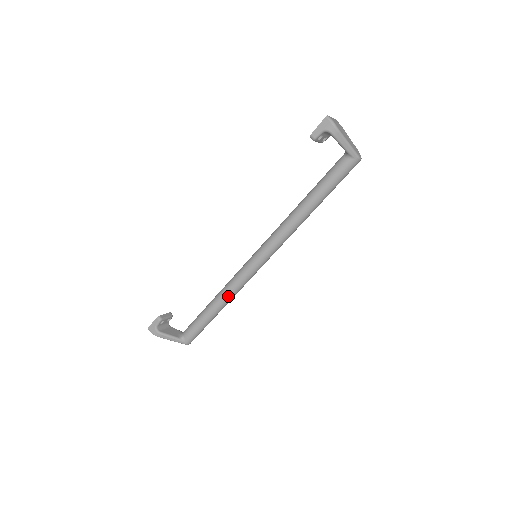
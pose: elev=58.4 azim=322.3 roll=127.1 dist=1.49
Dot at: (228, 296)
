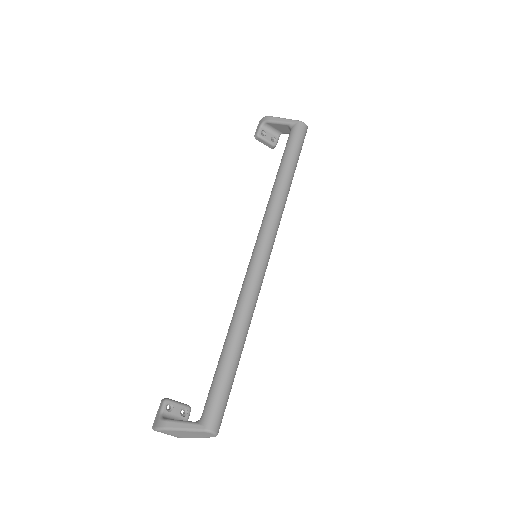
Dot at: (238, 314)
